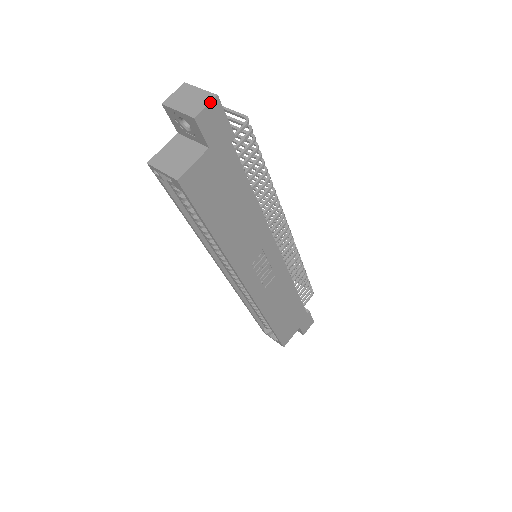
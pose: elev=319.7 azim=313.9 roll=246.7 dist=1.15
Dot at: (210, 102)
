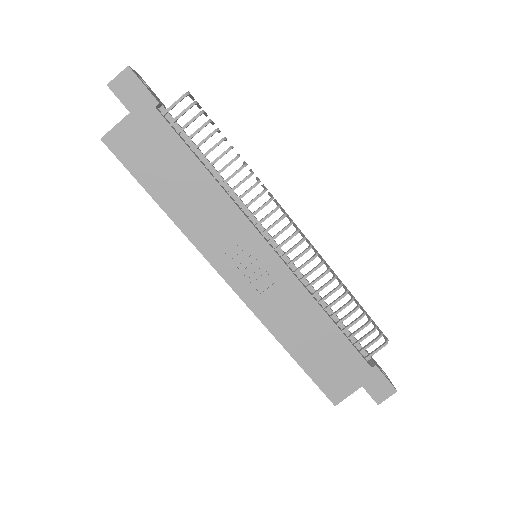
Dot at: (121, 72)
